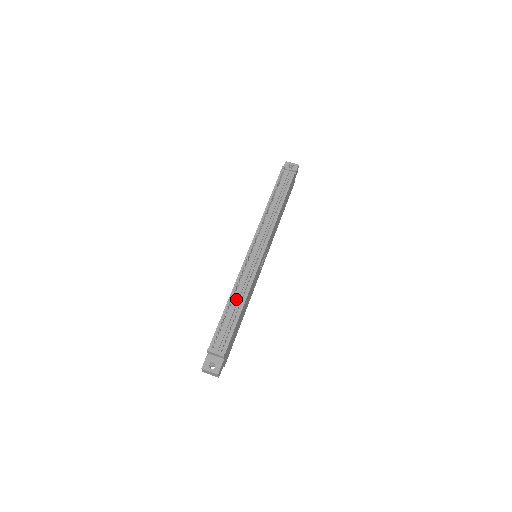
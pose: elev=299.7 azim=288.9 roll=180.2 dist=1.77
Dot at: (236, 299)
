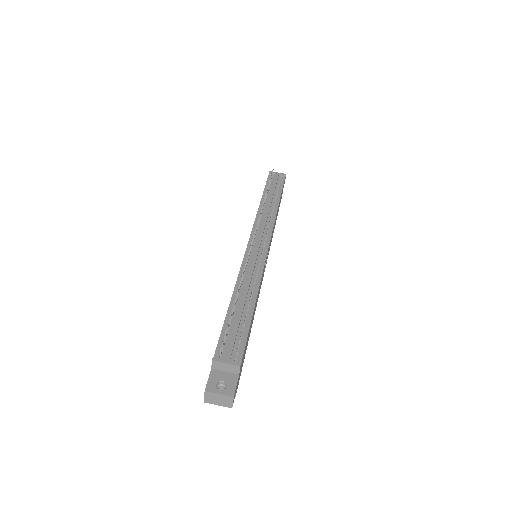
Dot at: (244, 294)
